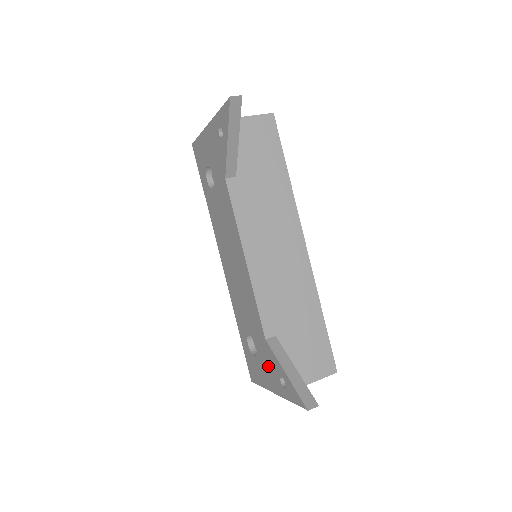
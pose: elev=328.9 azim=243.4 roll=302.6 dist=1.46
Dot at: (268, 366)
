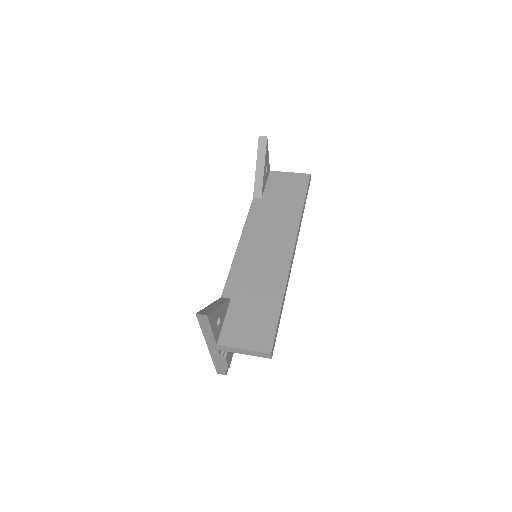
Dot at: occluded
